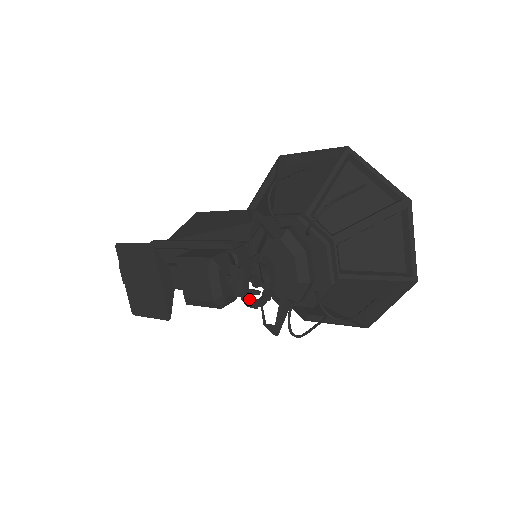
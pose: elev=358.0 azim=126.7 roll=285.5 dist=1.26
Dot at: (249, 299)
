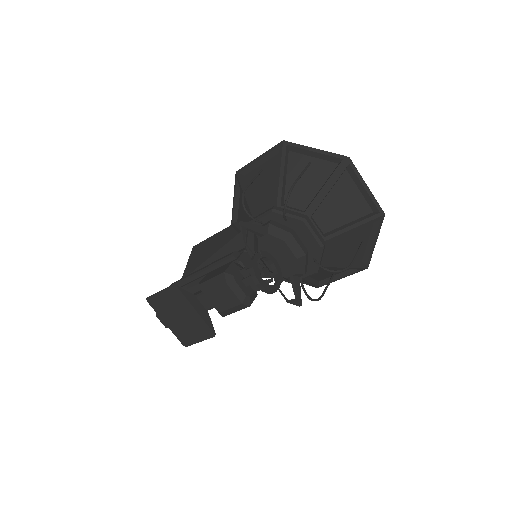
Dot at: (267, 288)
